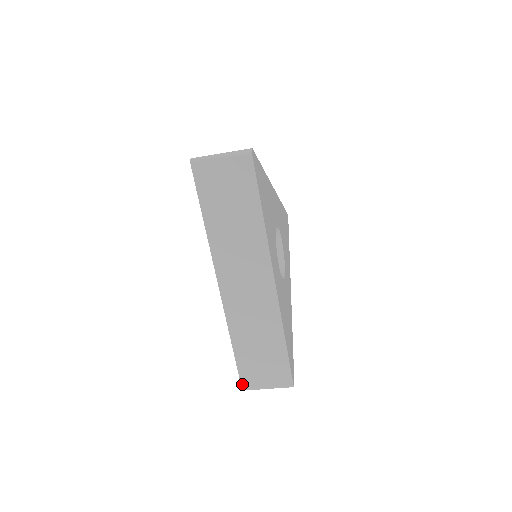
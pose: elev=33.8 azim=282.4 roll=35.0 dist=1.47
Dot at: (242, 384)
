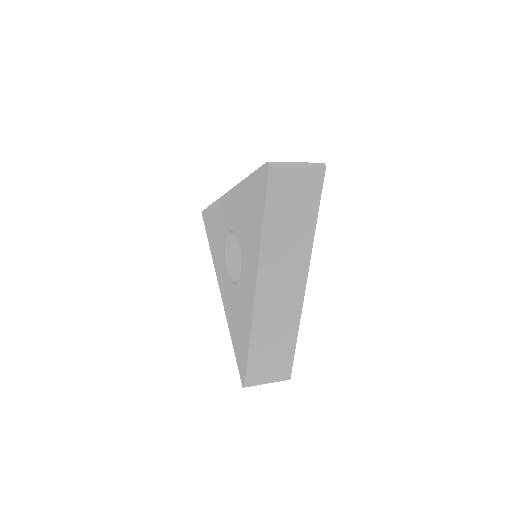
Dot at: (246, 382)
